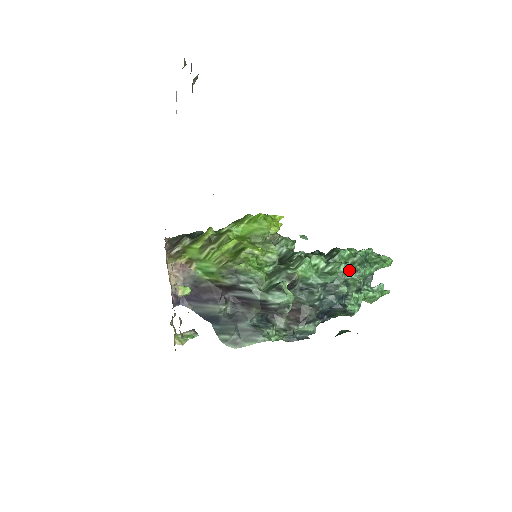
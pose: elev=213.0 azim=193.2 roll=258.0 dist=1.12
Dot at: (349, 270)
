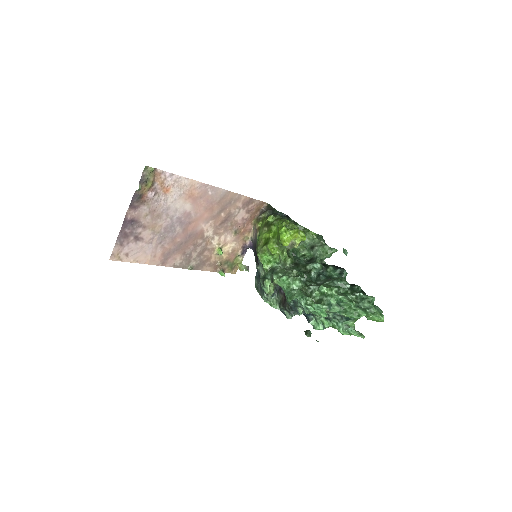
Dot at: (301, 303)
